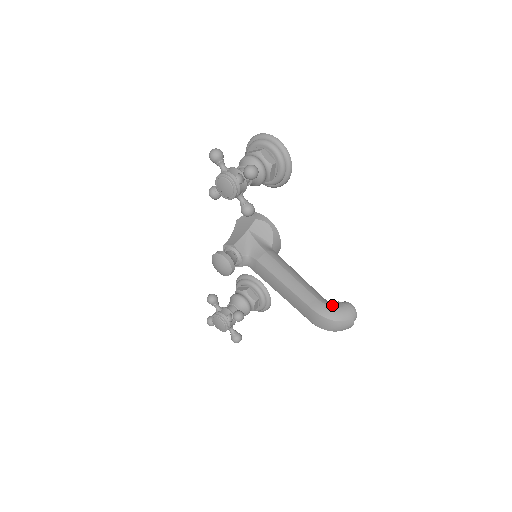
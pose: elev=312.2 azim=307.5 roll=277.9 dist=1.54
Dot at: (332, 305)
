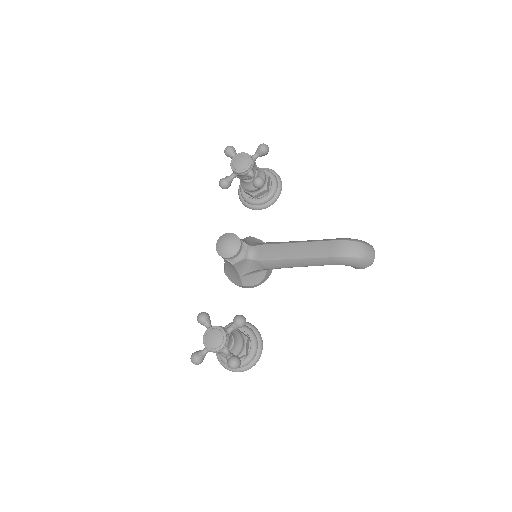
Dot at: occluded
